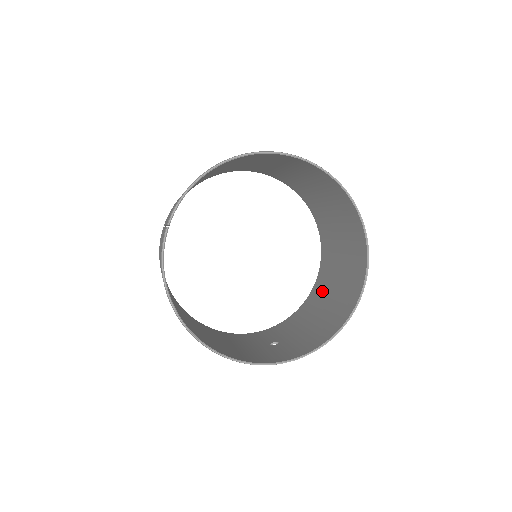
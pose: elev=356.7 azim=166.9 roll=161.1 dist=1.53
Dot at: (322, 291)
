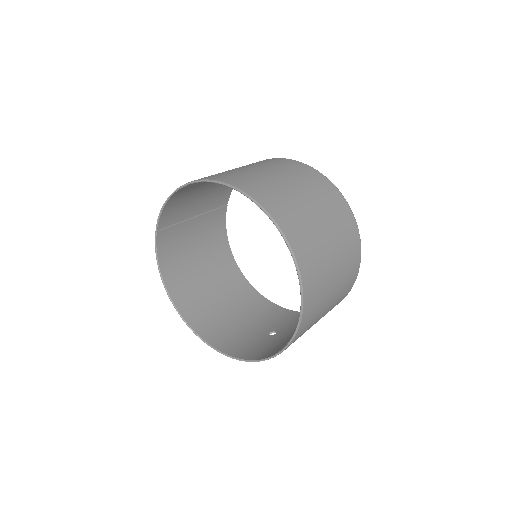
Dot at: occluded
